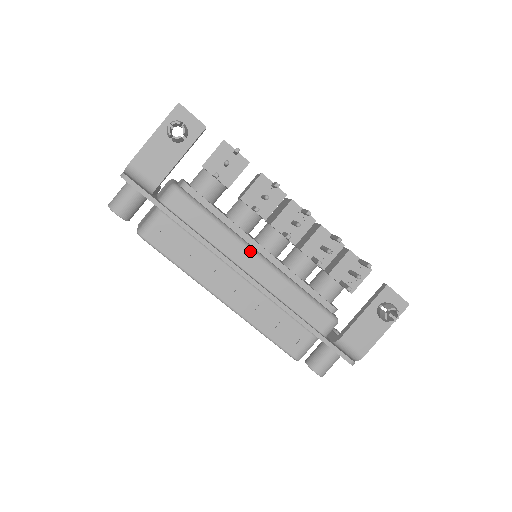
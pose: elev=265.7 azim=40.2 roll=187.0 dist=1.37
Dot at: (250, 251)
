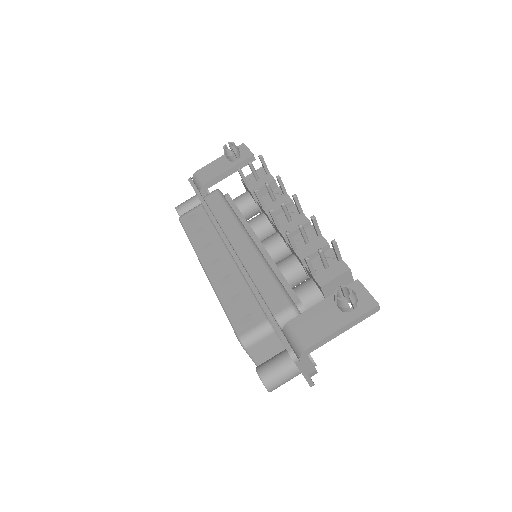
Dot at: (245, 234)
